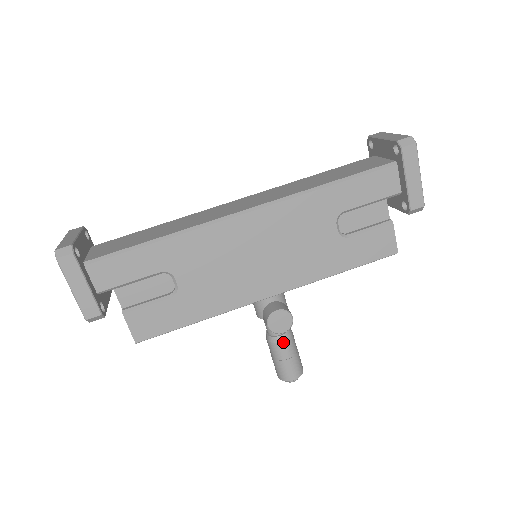
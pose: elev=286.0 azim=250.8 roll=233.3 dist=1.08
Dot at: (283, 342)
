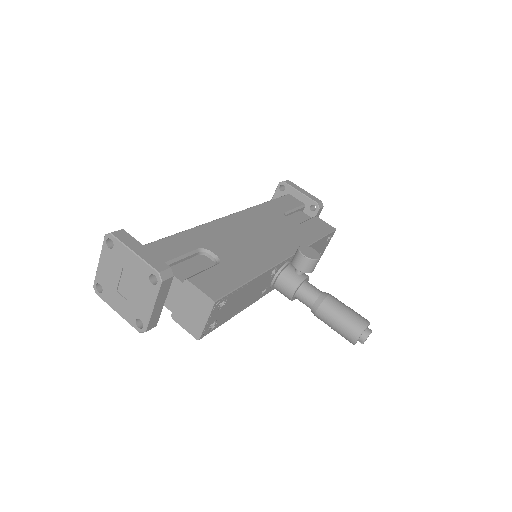
Dot at: (329, 296)
